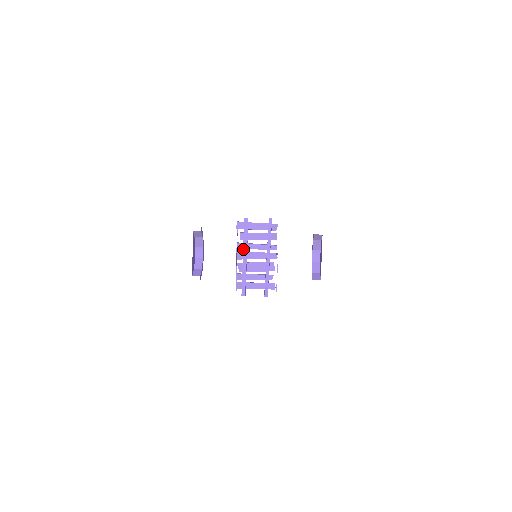
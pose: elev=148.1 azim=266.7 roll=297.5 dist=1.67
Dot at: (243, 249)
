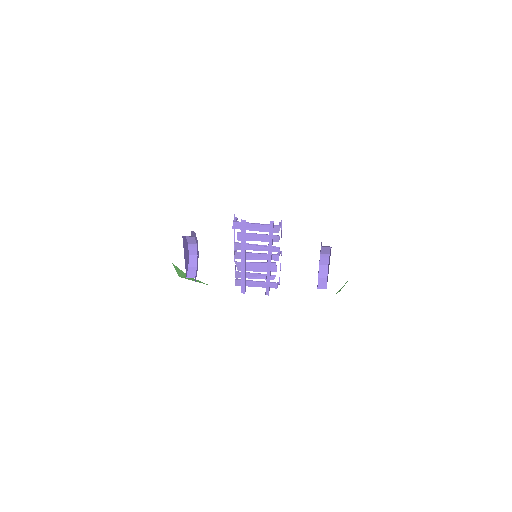
Dot at: (241, 250)
